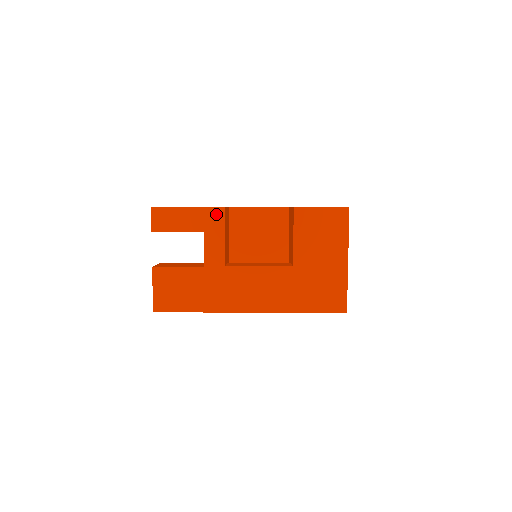
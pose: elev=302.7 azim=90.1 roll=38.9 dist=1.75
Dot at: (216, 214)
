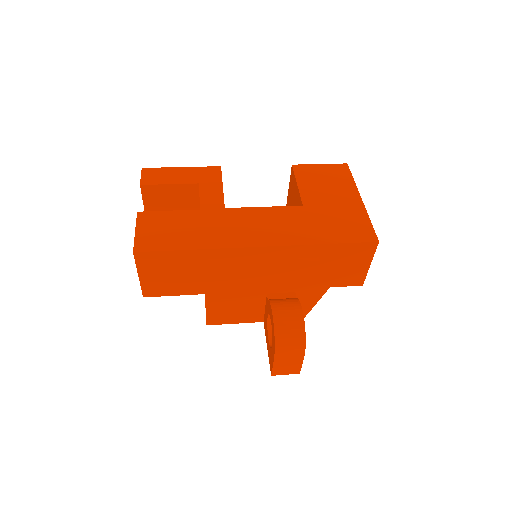
Dot at: (212, 171)
